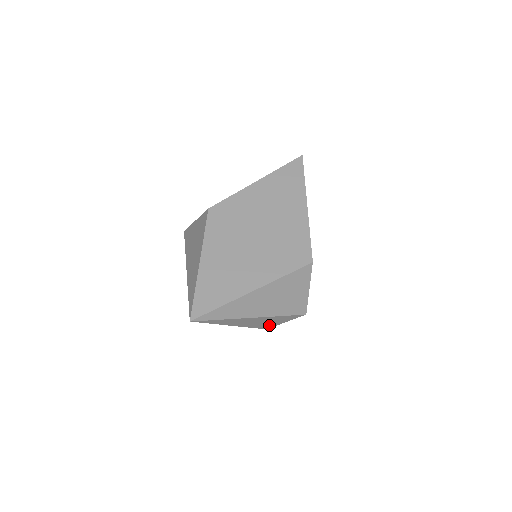
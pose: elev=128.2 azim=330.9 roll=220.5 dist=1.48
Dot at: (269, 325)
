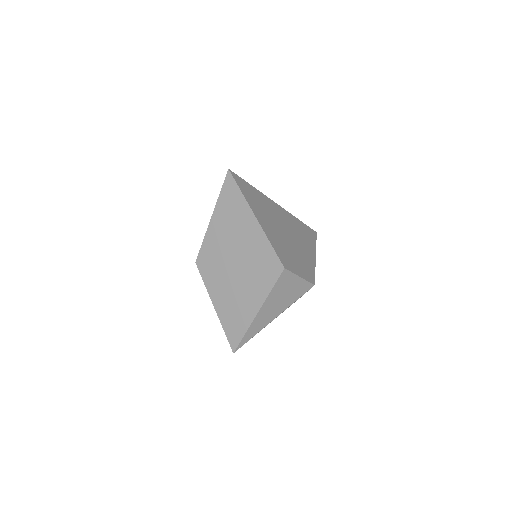
Dot at: occluded
